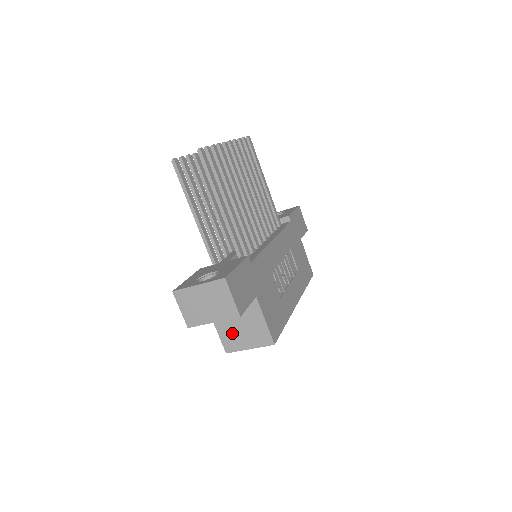
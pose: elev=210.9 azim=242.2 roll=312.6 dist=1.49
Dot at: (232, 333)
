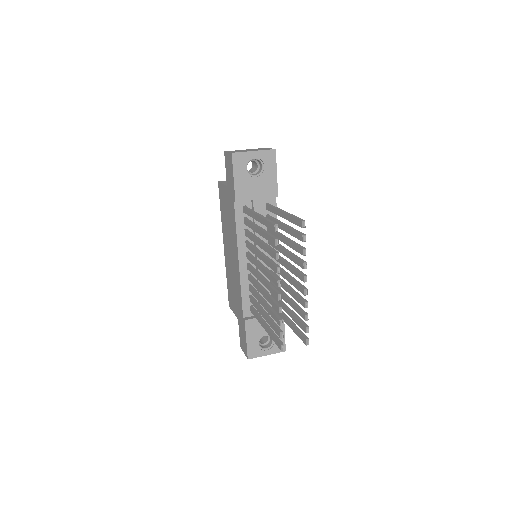
Dot at: occluded
